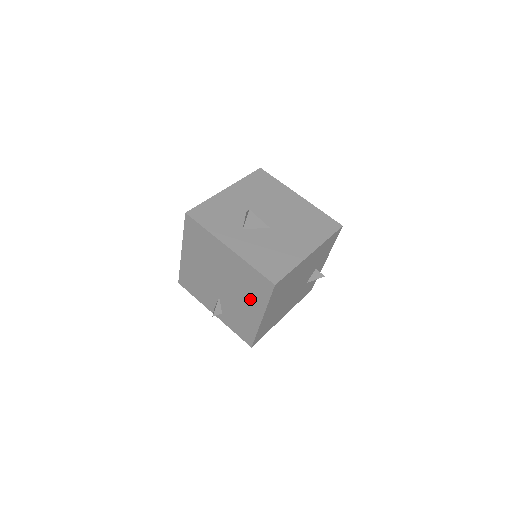
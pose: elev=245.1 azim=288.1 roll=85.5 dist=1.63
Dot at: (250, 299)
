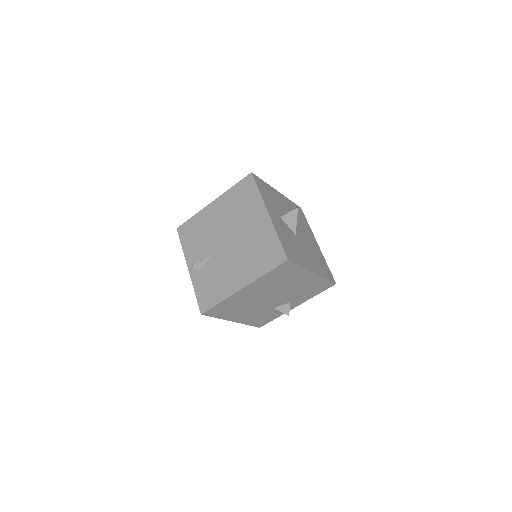
Dot at: (247, 265)
